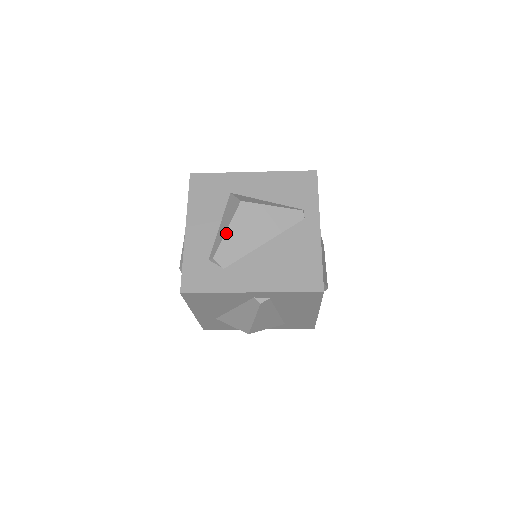
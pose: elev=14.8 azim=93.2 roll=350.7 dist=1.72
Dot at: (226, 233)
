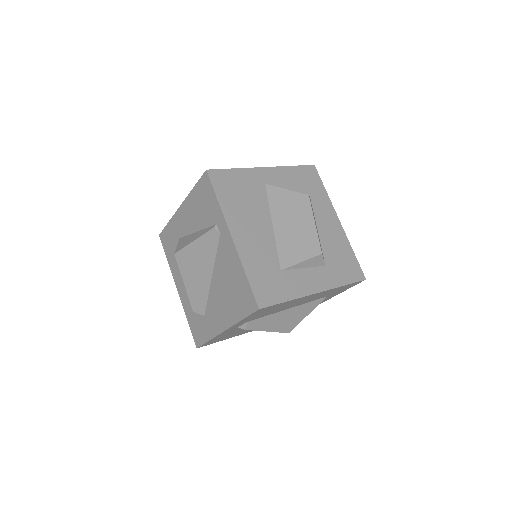
Dot at: (185, 287)
